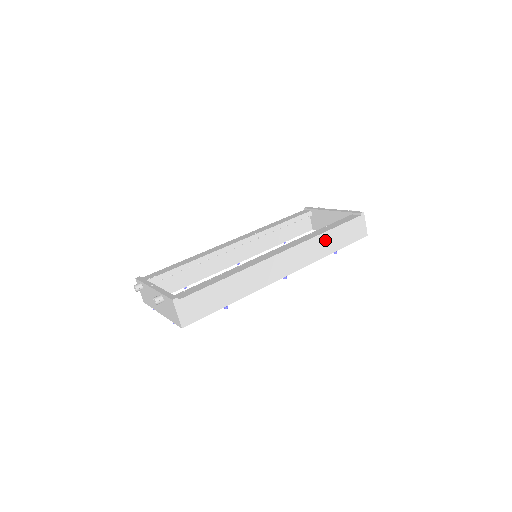
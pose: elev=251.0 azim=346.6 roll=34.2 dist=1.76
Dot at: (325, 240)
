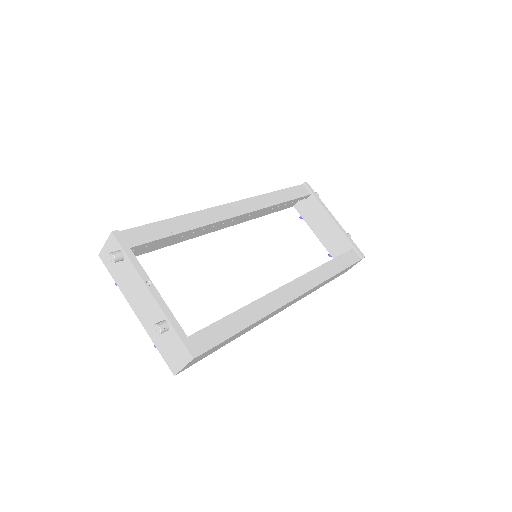
Dot at: (328, 280)
